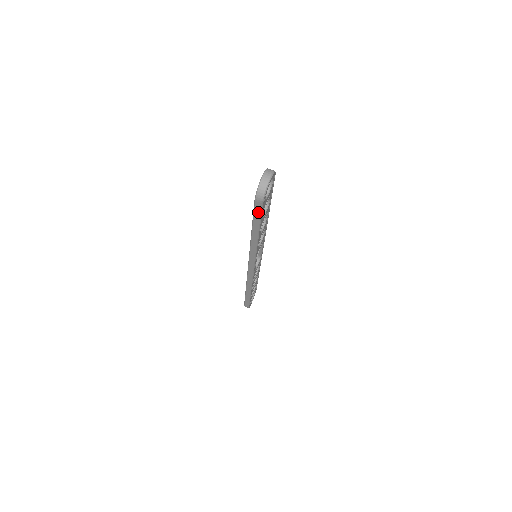
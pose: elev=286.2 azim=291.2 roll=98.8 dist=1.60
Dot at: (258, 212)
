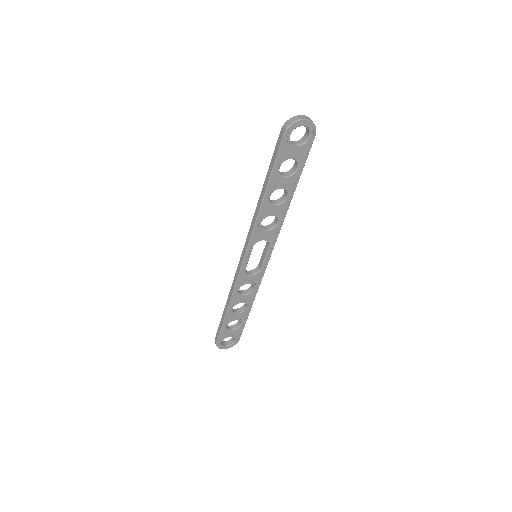
Dot at: (277, 151)
